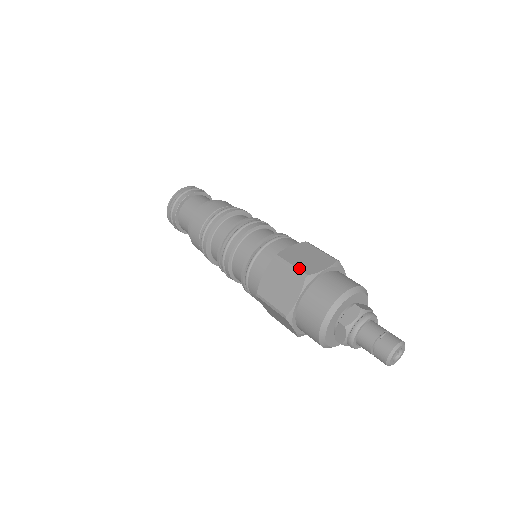
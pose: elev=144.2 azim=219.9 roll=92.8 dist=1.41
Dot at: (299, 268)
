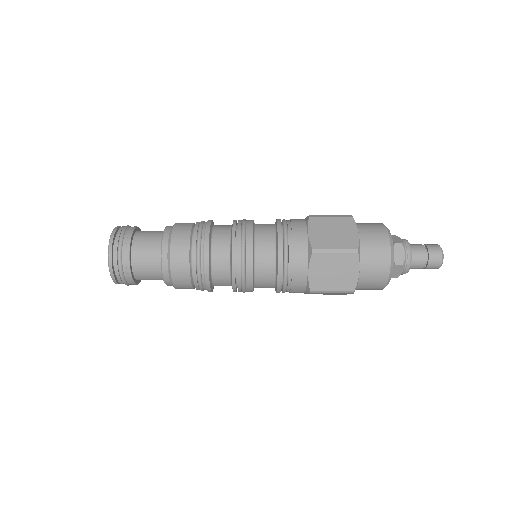
Dot at: (339, 215)
